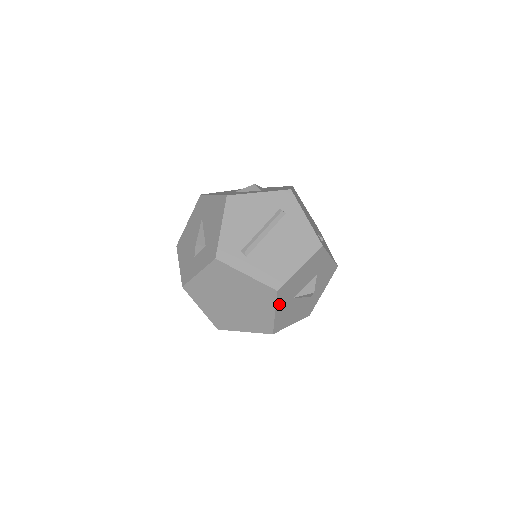
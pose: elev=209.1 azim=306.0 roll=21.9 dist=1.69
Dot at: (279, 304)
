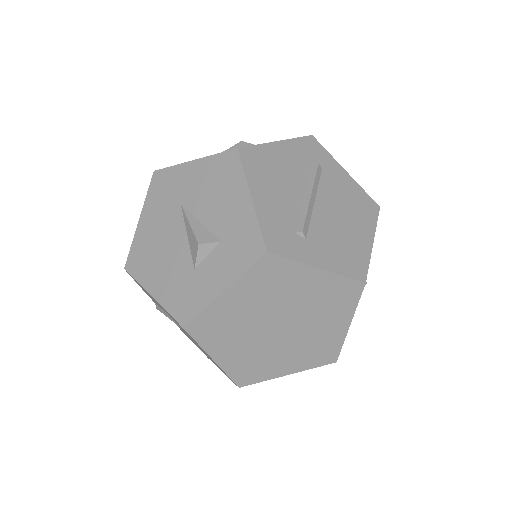
Dot at: occluded
